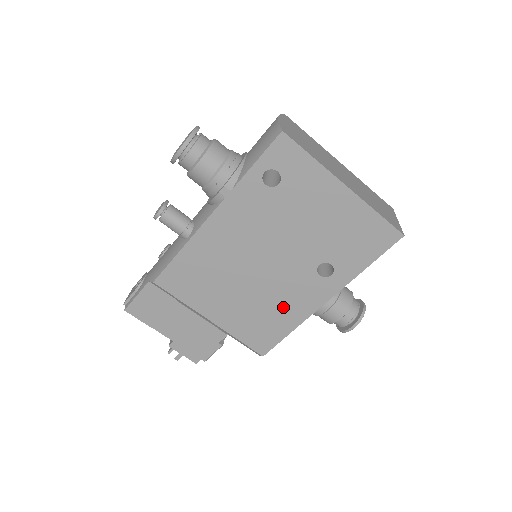
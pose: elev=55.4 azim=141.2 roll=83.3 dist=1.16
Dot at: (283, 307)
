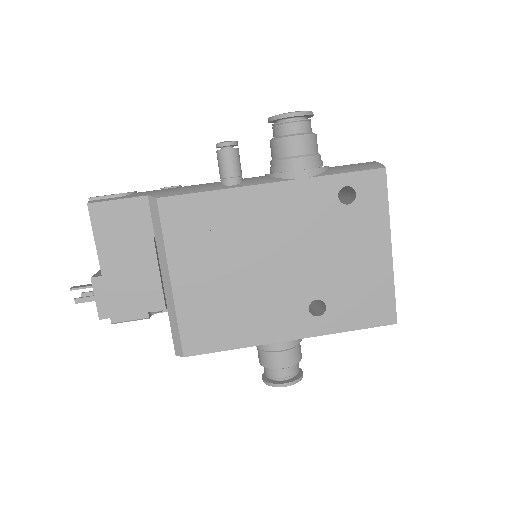
Dot at: (251, 317)
